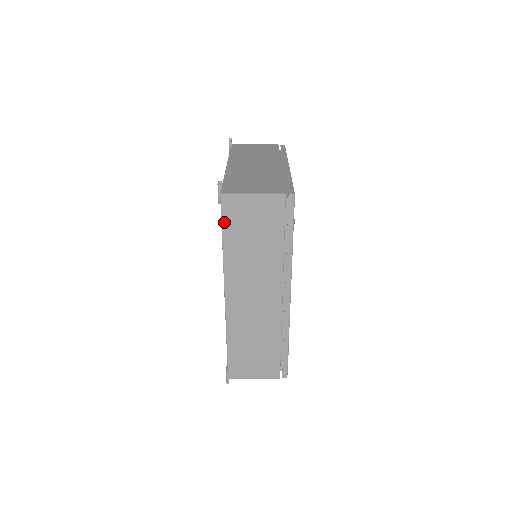
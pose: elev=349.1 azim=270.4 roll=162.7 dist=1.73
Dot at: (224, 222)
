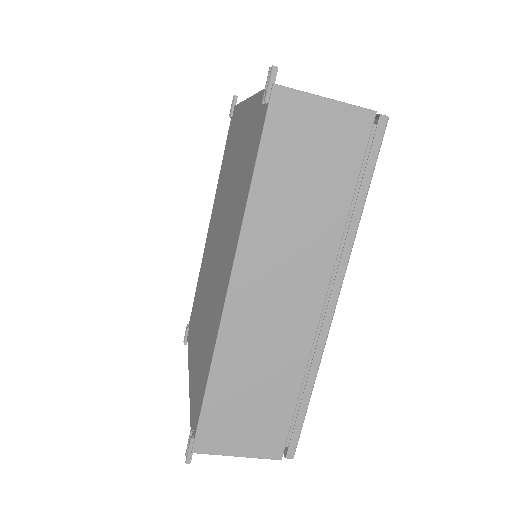
Dot at: (265, 139)
